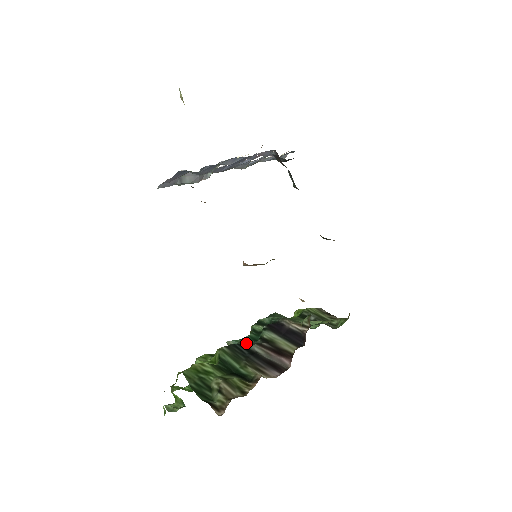
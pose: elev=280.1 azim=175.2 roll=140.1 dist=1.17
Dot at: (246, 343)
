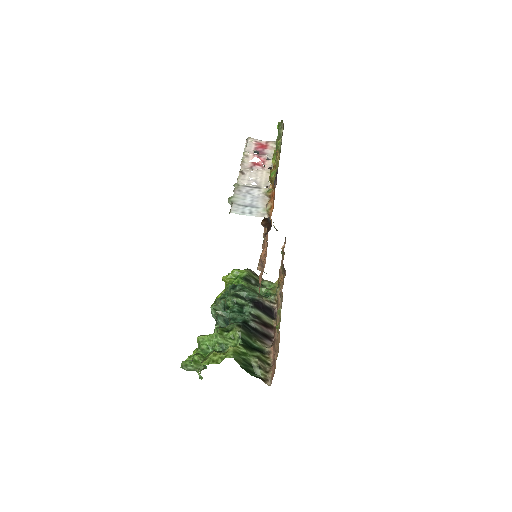
Dot at: (245, 320)
